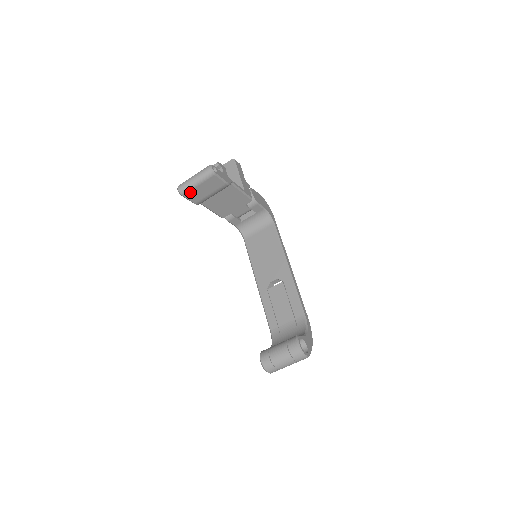
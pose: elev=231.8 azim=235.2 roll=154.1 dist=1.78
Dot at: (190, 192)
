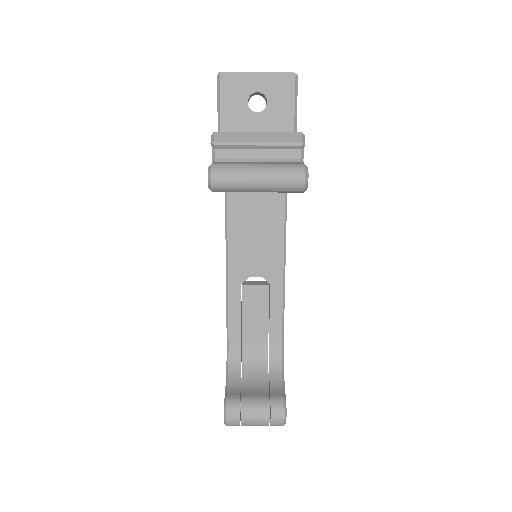
Dot at: (231, 191)
